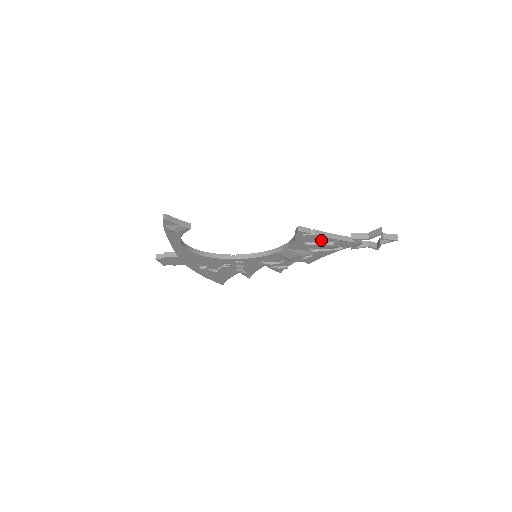
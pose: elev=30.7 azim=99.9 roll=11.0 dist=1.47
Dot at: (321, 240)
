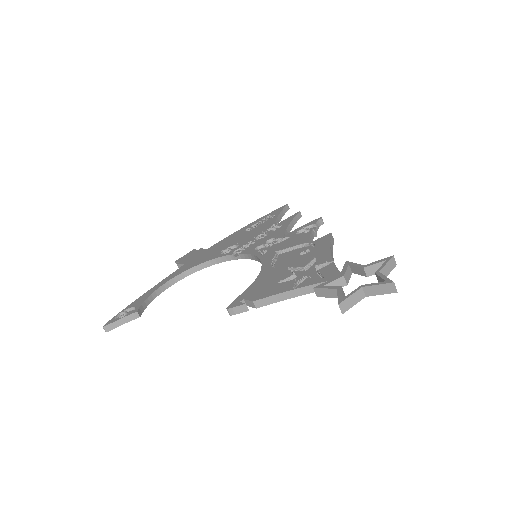
Dot at: occluded
